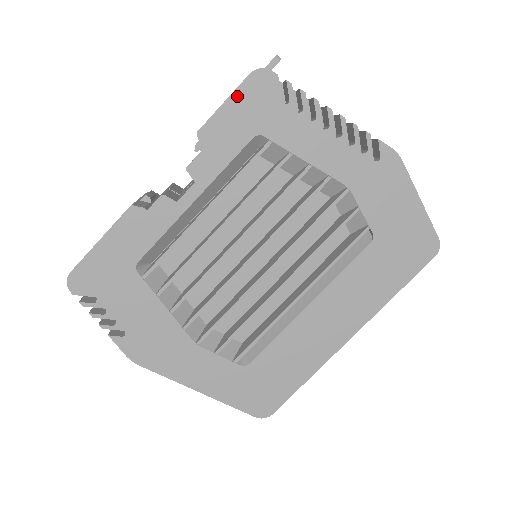
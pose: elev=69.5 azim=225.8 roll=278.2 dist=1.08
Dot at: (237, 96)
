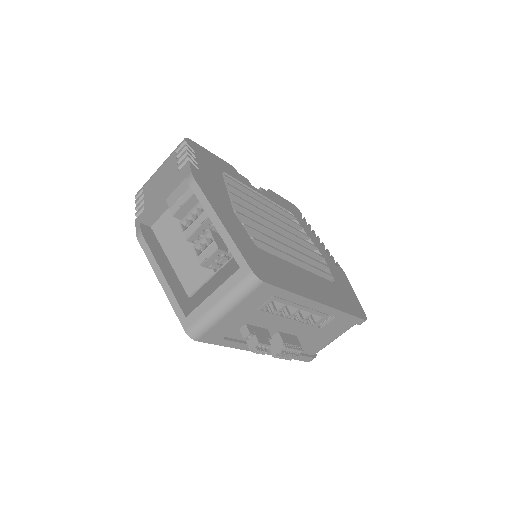
Dot at: (286, 201)
